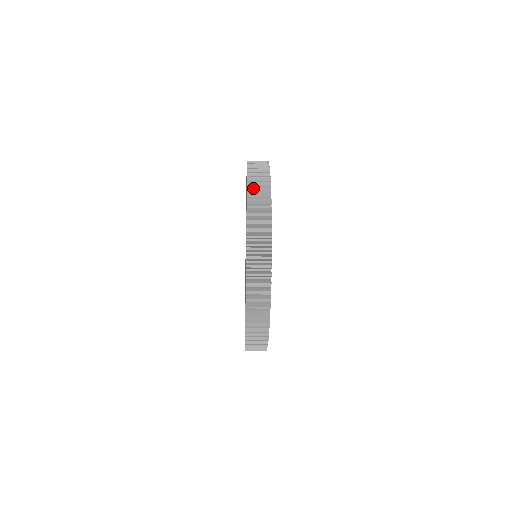
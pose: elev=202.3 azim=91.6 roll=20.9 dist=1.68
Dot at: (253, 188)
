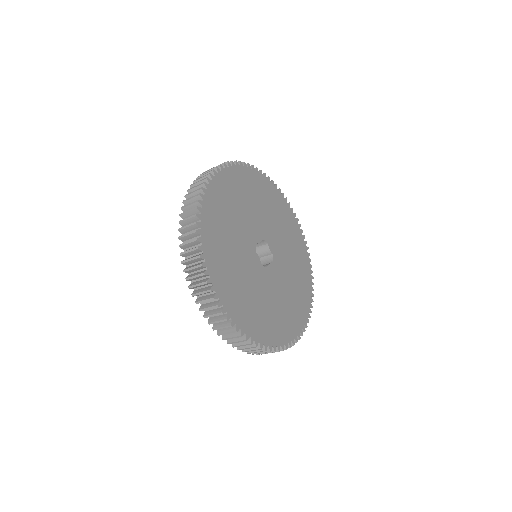
Dot at: (183, 229)
